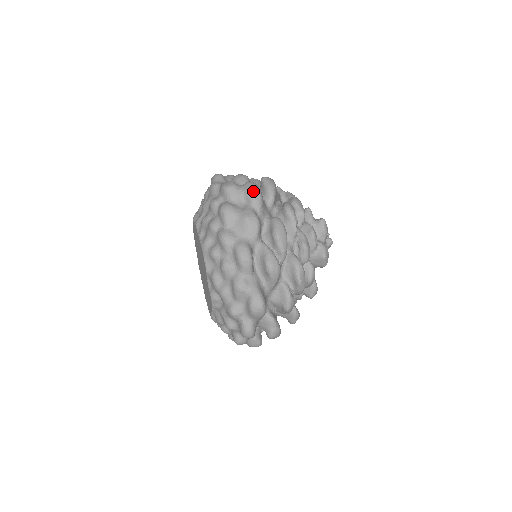
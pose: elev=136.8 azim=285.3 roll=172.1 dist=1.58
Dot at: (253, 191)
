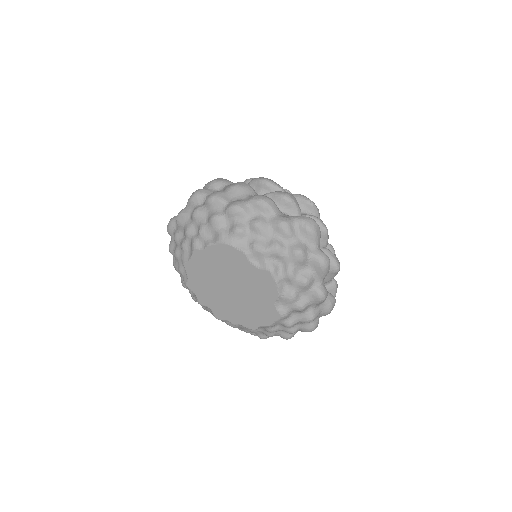
Dot at: (217, 180)
